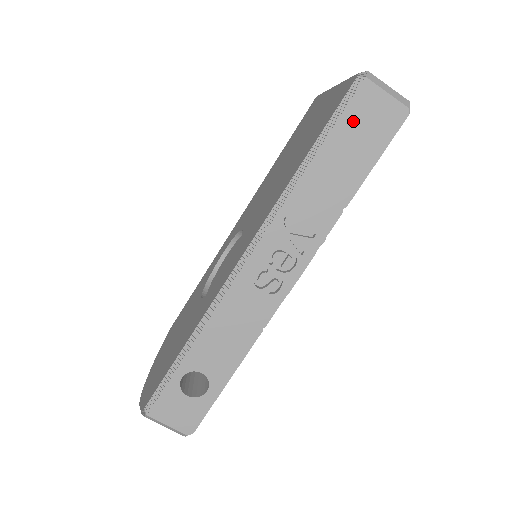
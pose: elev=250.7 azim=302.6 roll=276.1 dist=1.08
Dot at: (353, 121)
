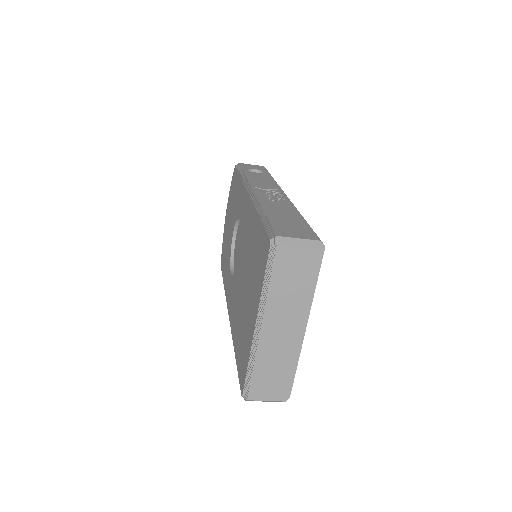
Dot at: occluded
